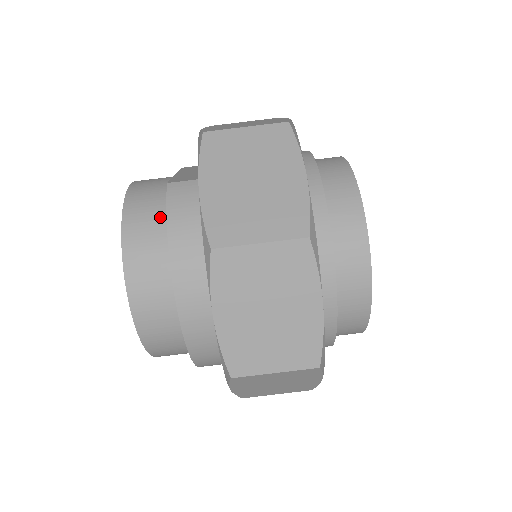
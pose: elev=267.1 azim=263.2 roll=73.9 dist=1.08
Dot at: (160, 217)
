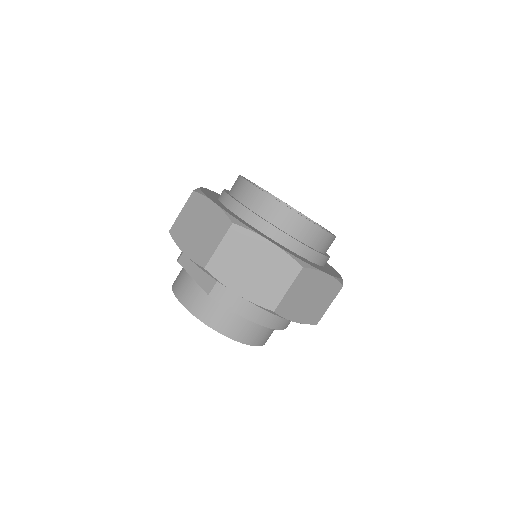
Dot at: (222, 309)
